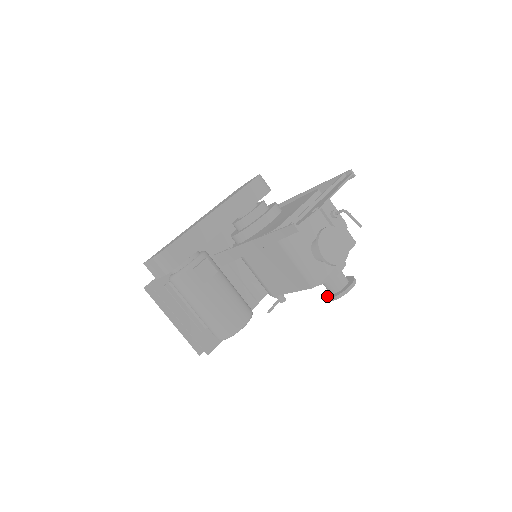
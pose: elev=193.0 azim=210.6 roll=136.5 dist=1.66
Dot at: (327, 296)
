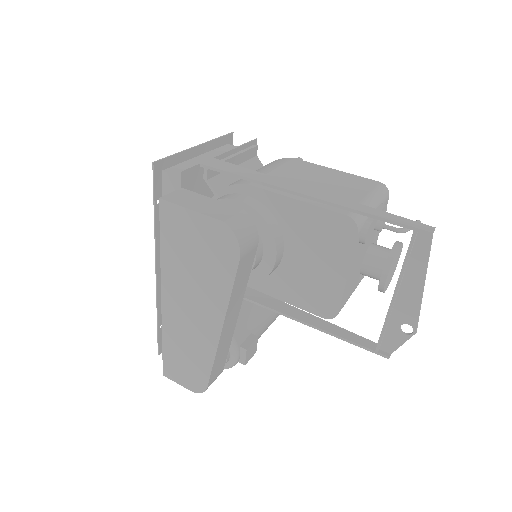
Dot at: occluded
